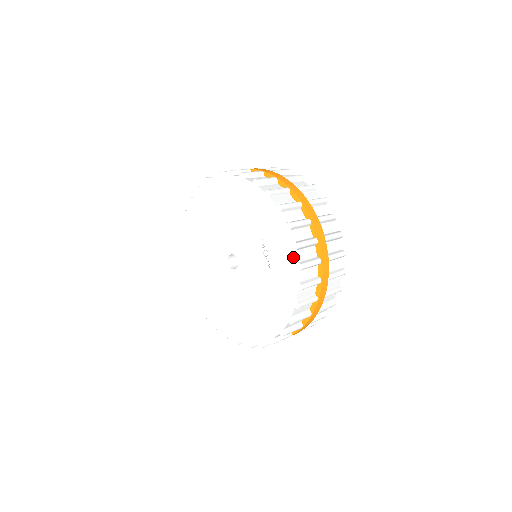
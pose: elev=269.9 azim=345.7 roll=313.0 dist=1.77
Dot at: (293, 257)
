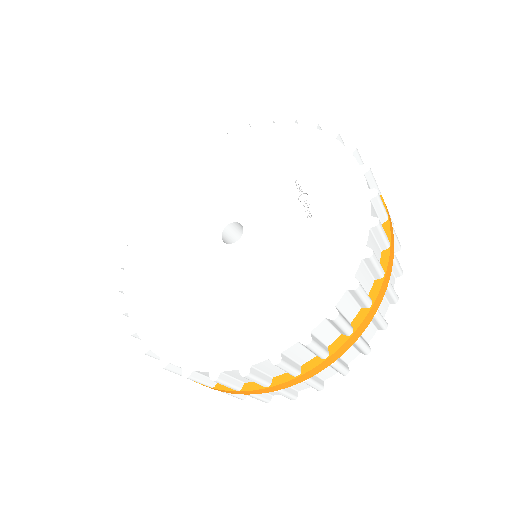
Dot at: (359, 184)
